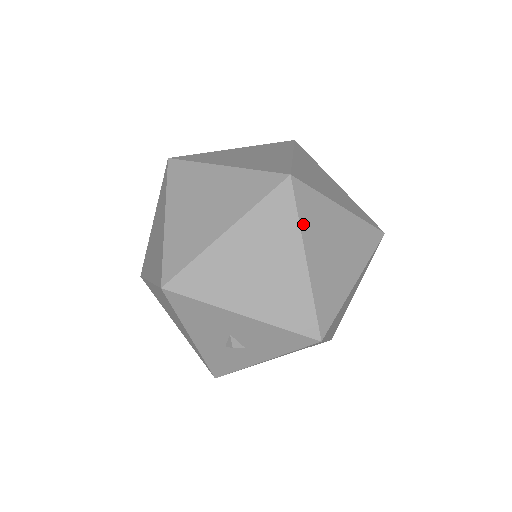
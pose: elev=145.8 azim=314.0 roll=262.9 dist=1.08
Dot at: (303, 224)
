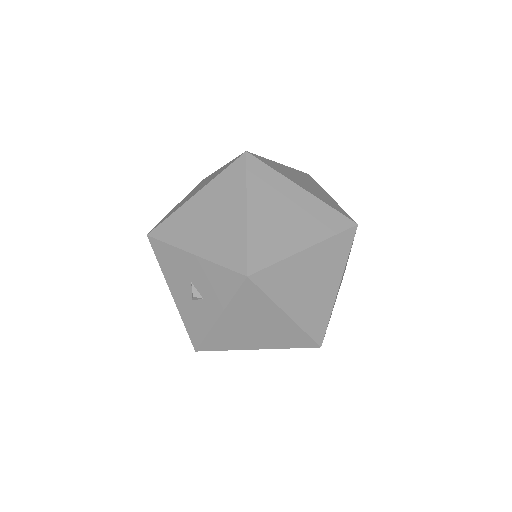
Dot at: (250, 185)
